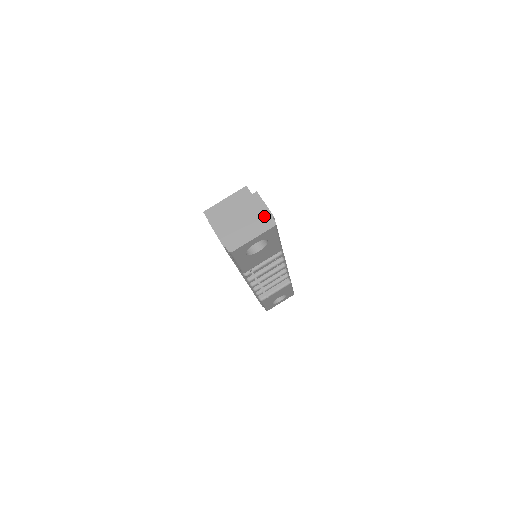
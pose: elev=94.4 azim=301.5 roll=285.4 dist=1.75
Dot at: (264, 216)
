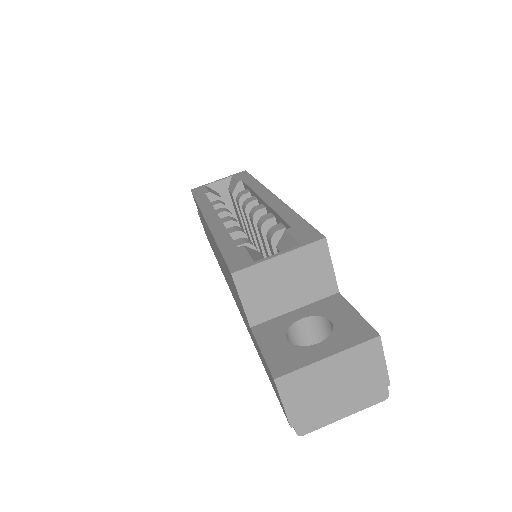
Dot at: (375, 382)
